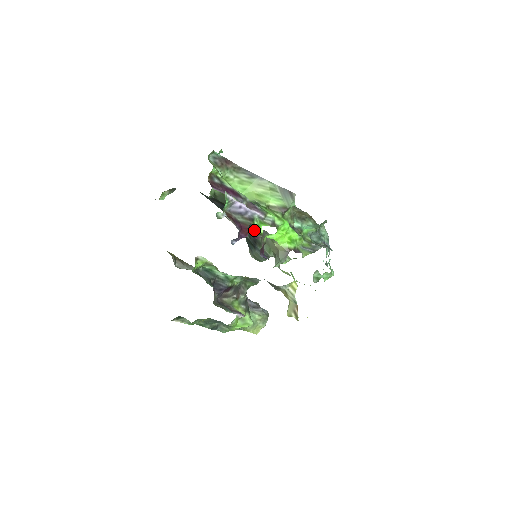
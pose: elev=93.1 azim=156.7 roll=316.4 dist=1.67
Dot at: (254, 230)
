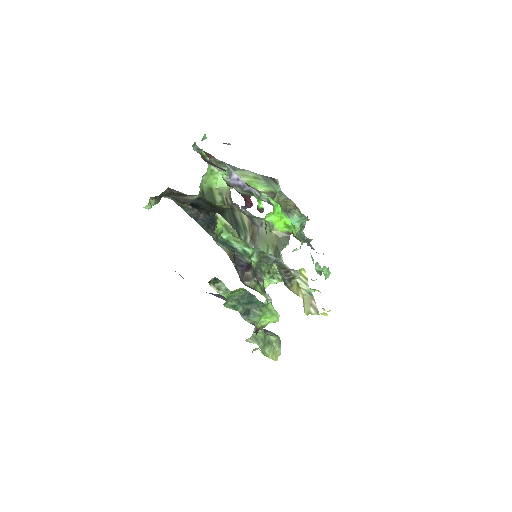
Dot at: (244, 237)
